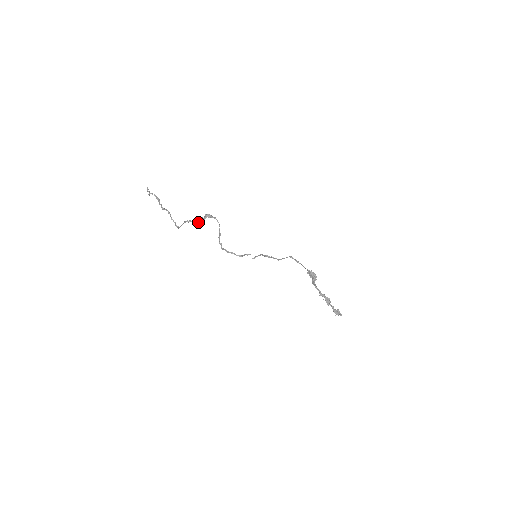
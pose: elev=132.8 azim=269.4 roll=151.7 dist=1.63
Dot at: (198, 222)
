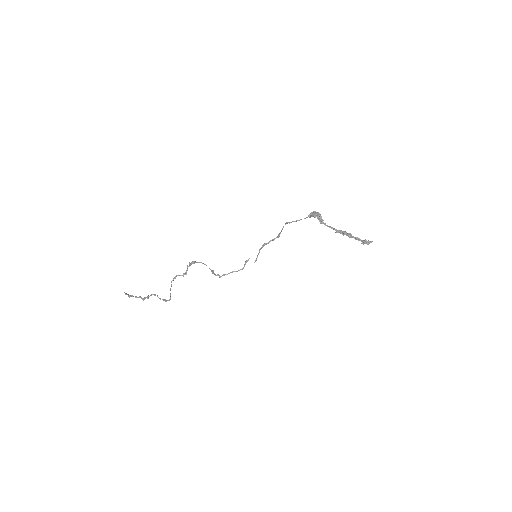
Dot at: (185, 273)
